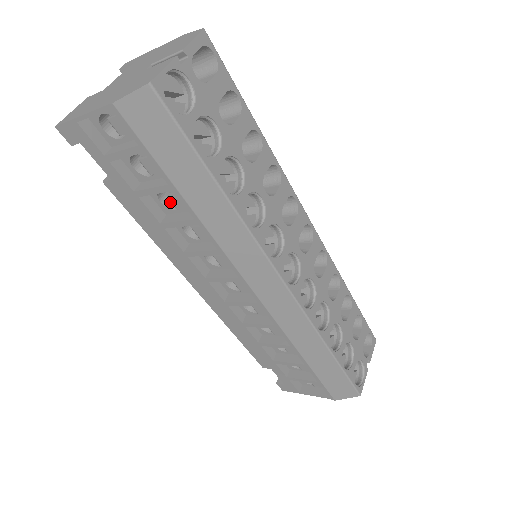
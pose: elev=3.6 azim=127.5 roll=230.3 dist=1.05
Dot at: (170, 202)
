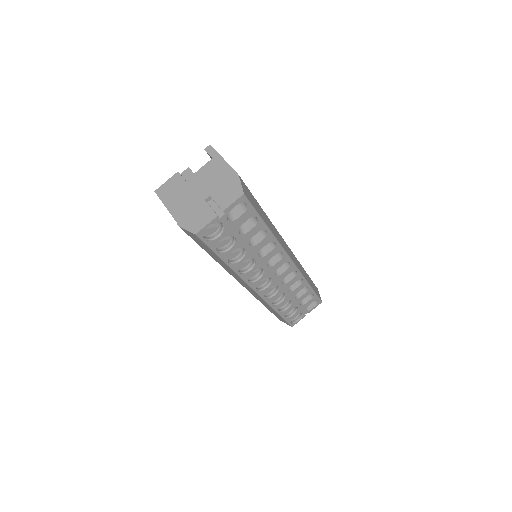
Dot at: occluded
